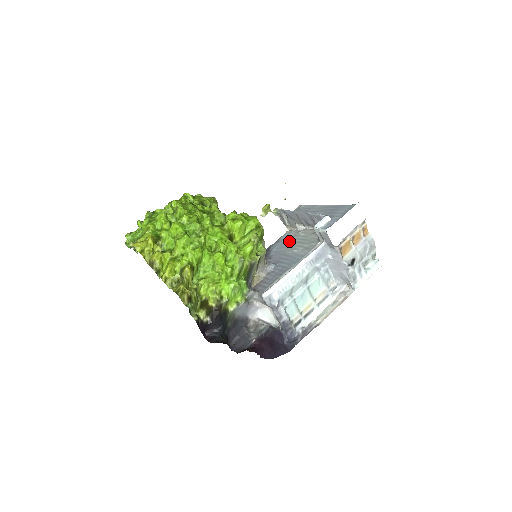
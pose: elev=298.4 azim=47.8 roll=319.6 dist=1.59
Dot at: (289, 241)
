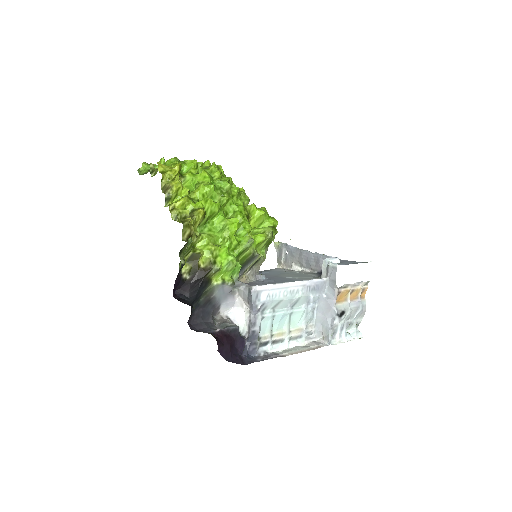
Dot at: (282, 272)
